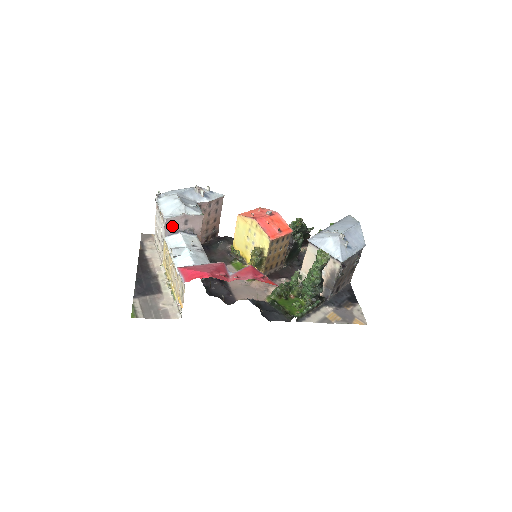
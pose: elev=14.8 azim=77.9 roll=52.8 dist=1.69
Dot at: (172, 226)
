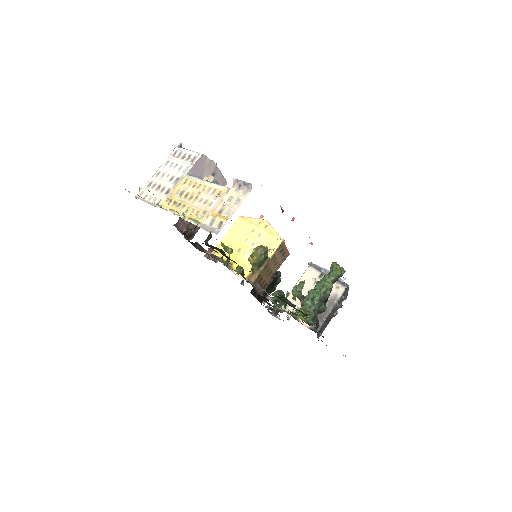
Dot at: (200, 168)
